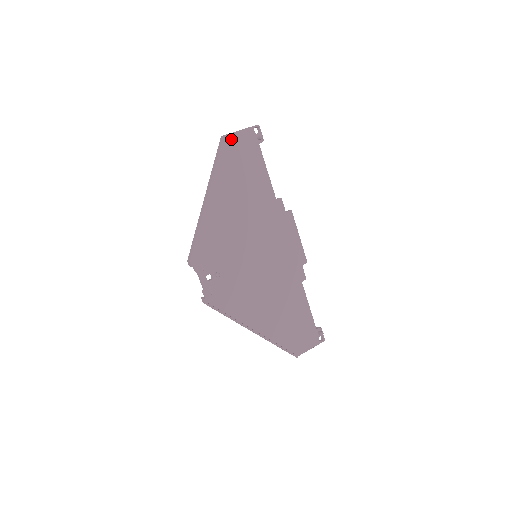
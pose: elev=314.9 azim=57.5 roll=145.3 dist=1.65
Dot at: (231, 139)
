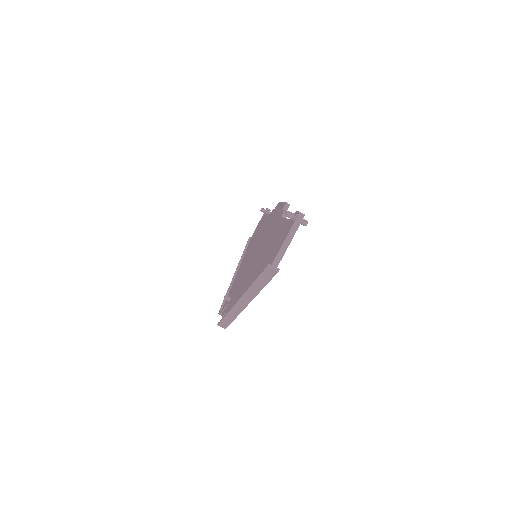
Dot at: (279, 260)
